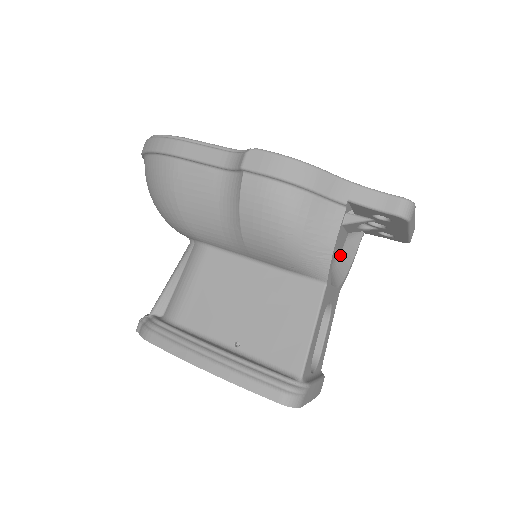
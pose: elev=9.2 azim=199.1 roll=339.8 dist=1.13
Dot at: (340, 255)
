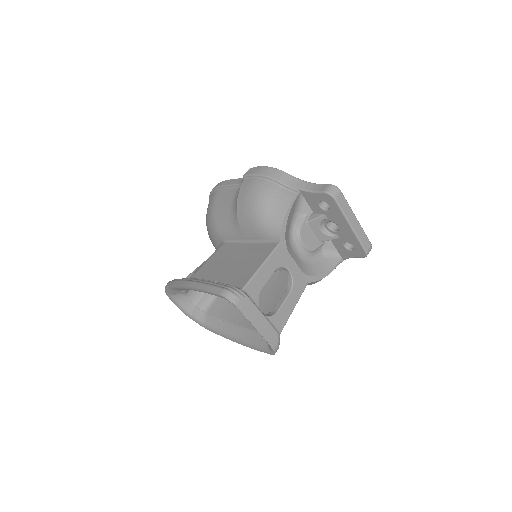
Dot at: (315, 262)
